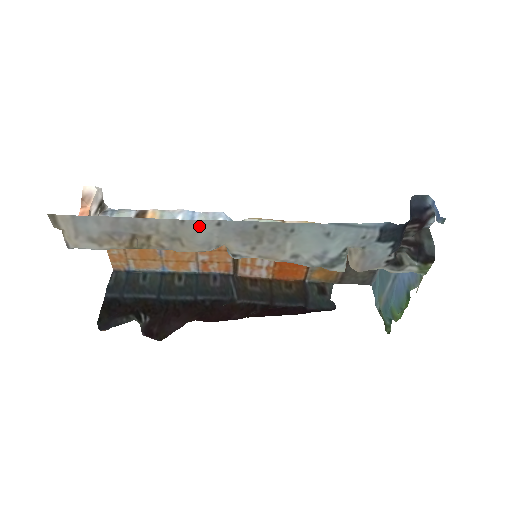
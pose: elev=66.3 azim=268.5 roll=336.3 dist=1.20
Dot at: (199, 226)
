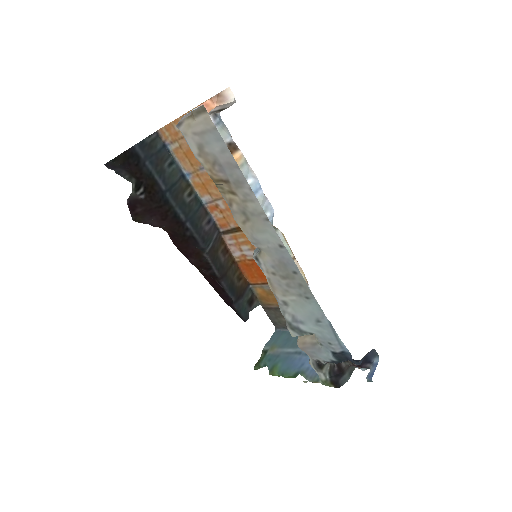
Dot at: (270, 232)
